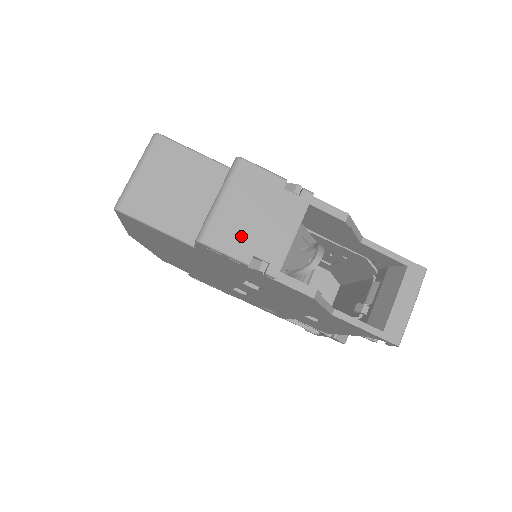
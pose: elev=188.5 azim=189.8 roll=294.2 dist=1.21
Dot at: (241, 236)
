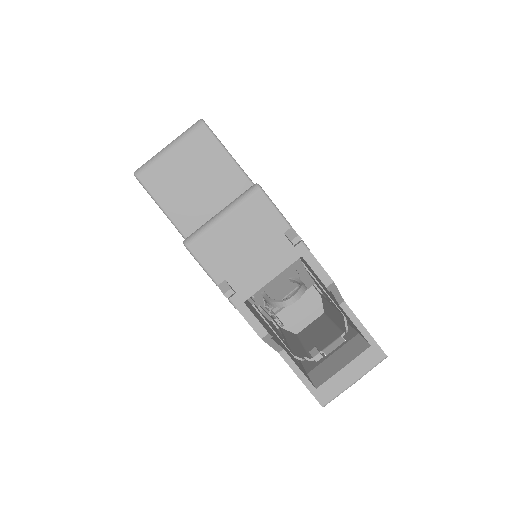
Dot at: (223, 258)
